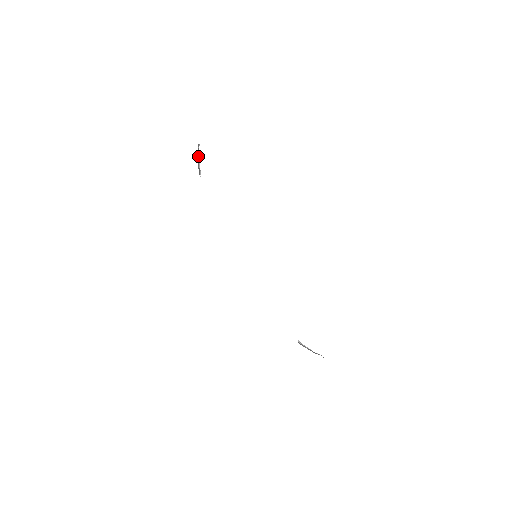
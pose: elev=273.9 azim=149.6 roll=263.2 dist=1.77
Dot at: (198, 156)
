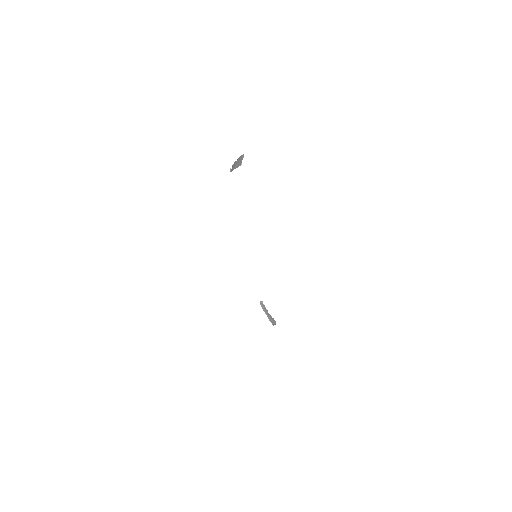
Dot at: (237, 167)
